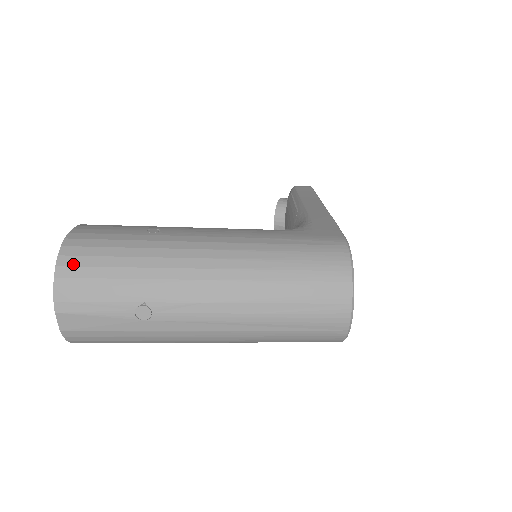
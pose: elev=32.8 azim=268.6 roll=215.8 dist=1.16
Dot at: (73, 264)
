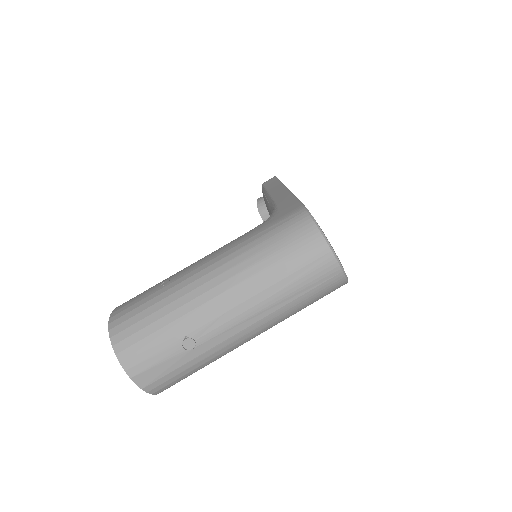
Dot at: (123, 338)
